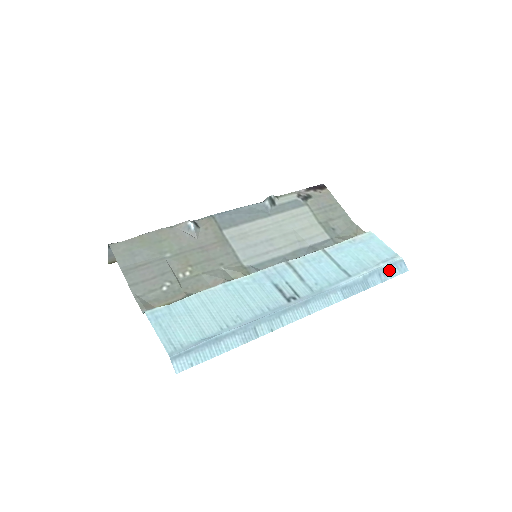
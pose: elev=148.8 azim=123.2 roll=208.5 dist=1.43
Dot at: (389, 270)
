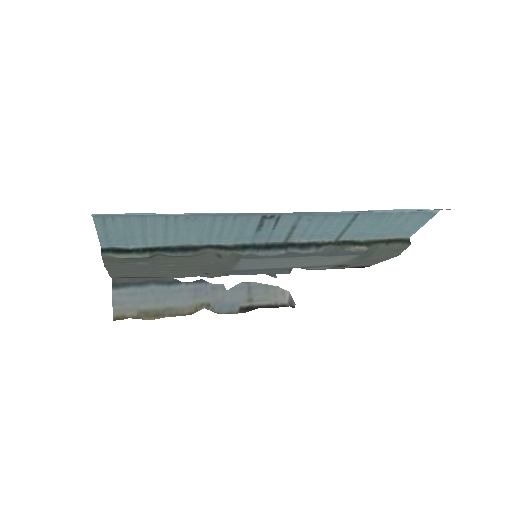
Dot at: occluded
